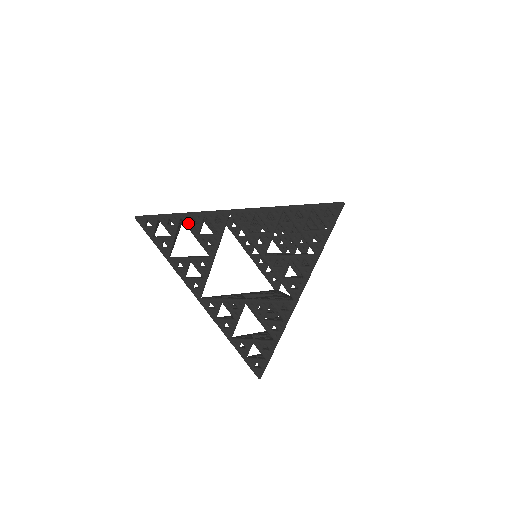
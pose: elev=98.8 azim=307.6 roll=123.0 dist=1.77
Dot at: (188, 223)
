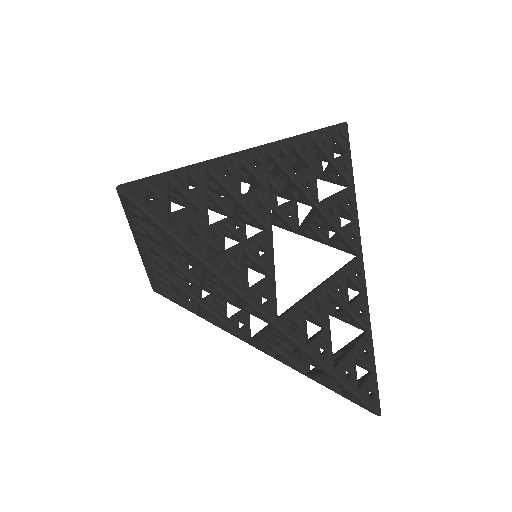
Dot at: (157, 281)
